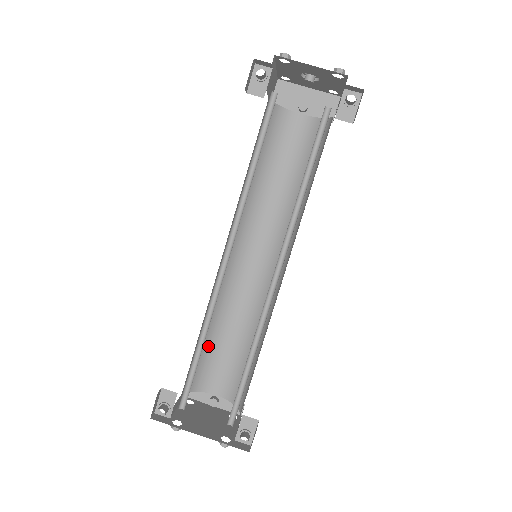
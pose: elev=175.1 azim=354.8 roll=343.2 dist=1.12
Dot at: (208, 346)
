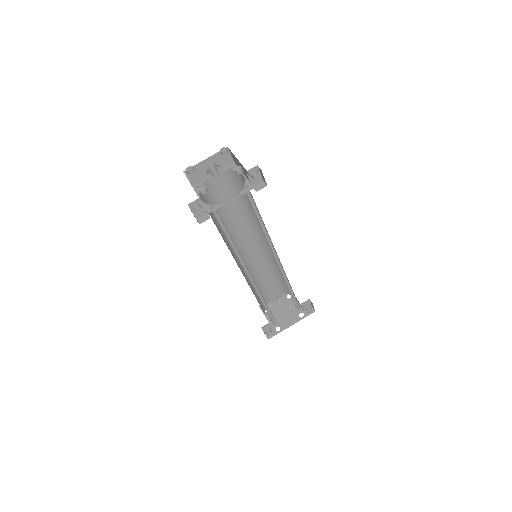
Dot at: occluded
